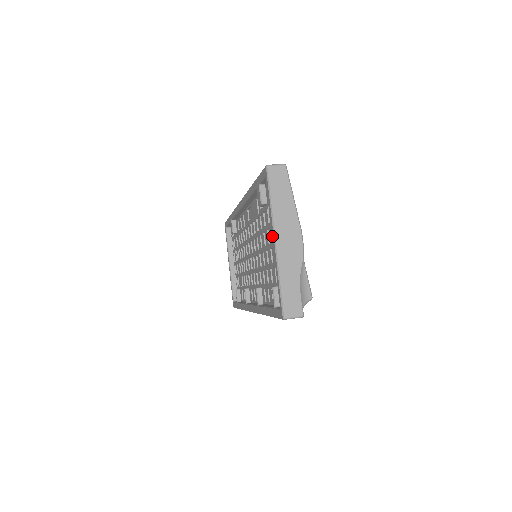
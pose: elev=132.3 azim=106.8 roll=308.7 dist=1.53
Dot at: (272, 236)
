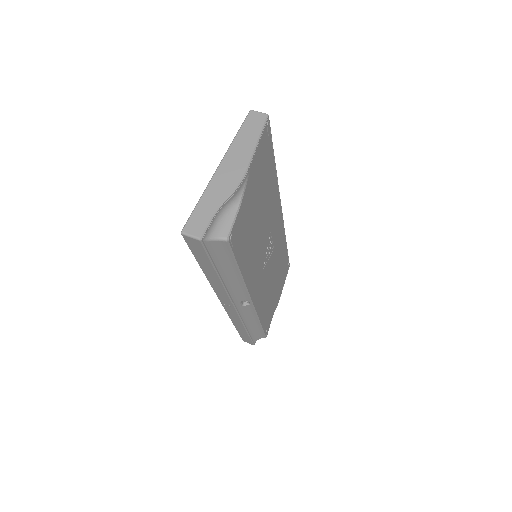
Dot at: occluded
